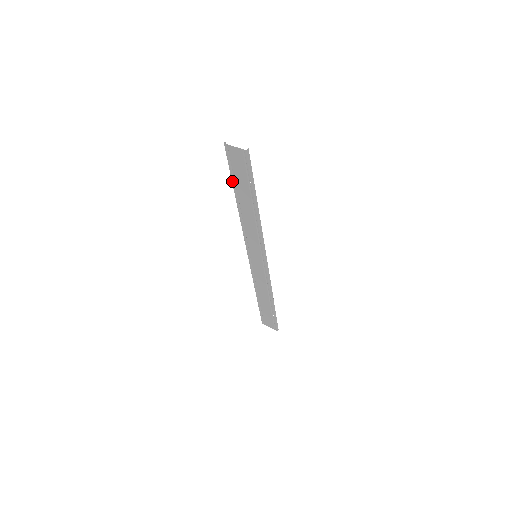
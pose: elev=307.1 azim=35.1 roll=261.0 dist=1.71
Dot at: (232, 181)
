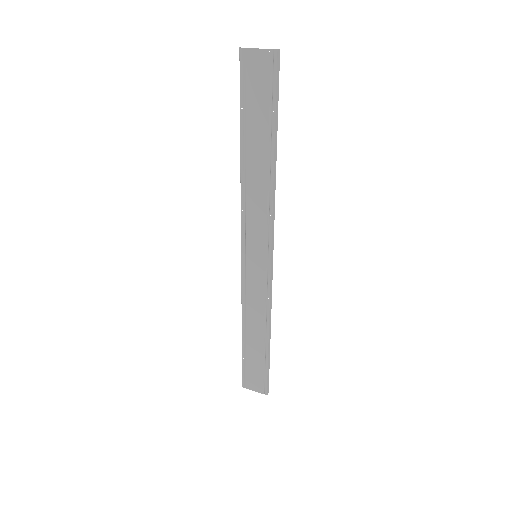
Dot at: (240, 118)
